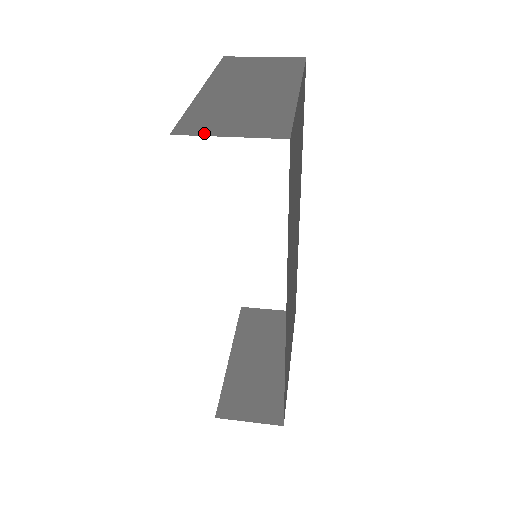
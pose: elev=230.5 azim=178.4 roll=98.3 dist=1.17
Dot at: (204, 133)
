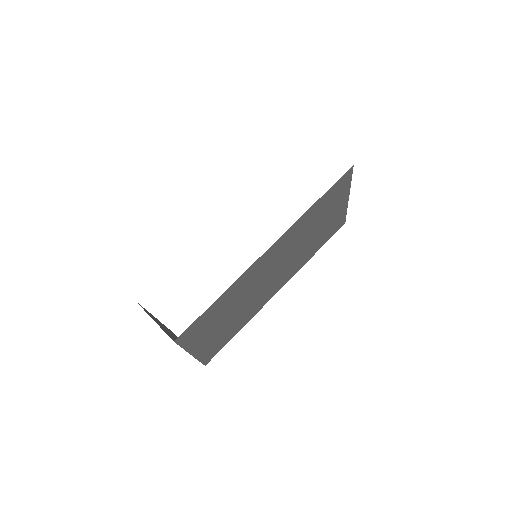
Dot at: occluded
